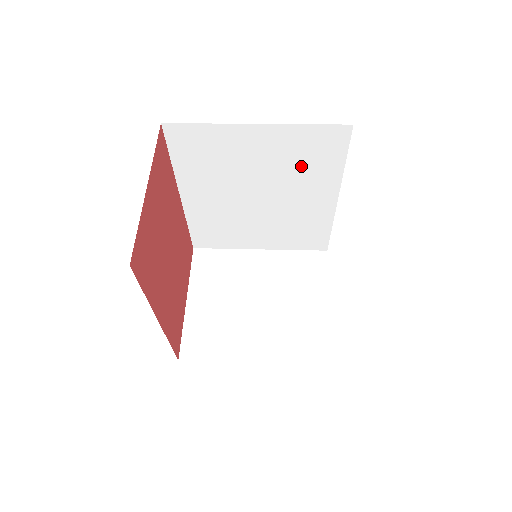
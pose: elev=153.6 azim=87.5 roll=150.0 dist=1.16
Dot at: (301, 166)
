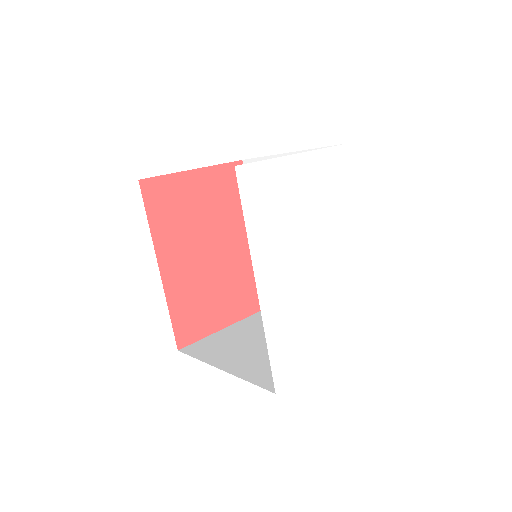
Dot at: occluded
